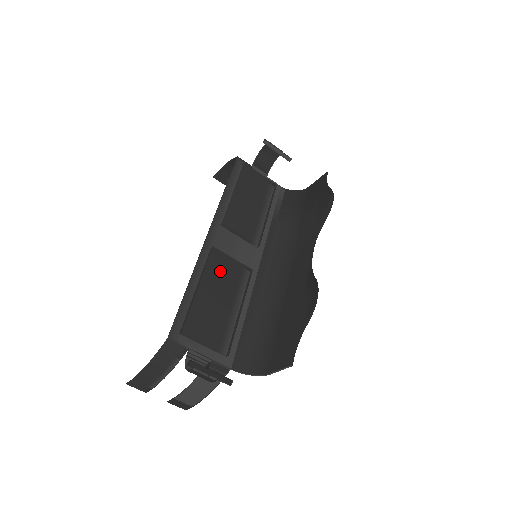
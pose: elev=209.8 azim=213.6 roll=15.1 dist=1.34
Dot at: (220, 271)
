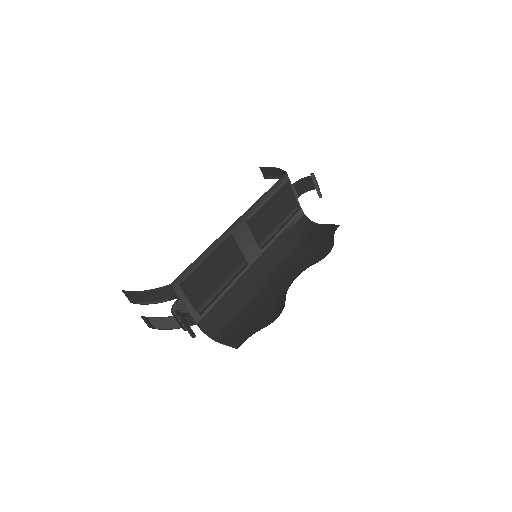
Dot at: (227, 255)
